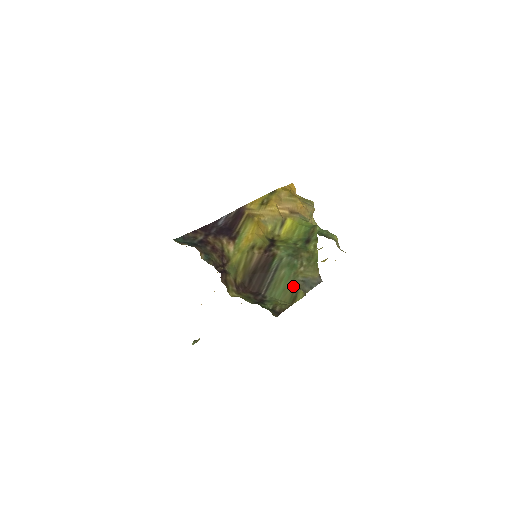
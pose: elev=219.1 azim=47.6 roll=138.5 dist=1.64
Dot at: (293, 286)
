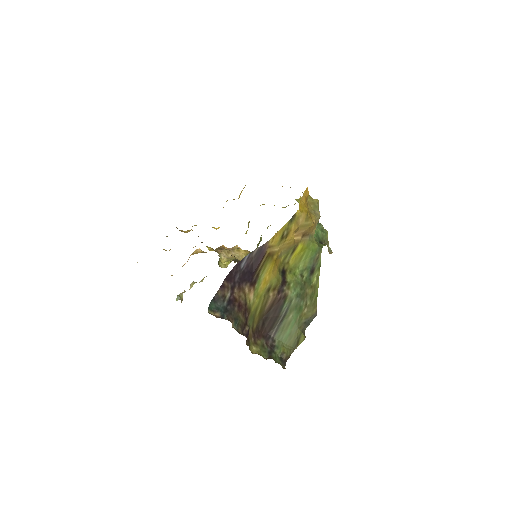
Dot at: (298, 331)
